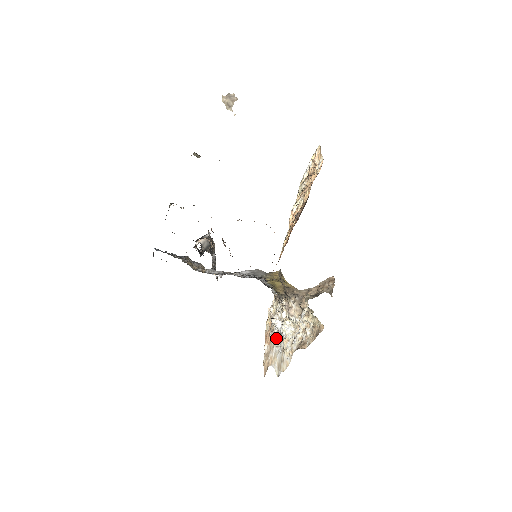
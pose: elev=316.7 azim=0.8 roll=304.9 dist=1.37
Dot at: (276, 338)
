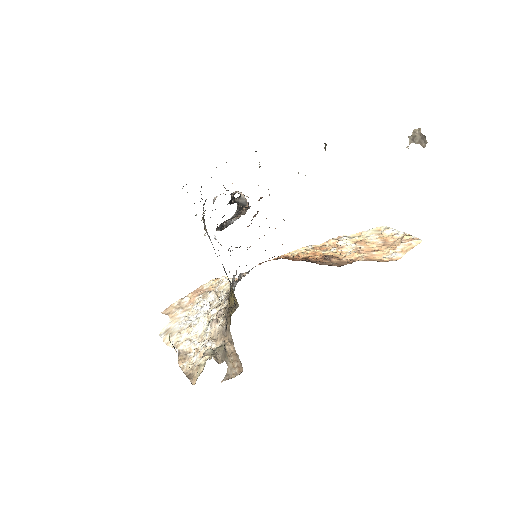
Dot at: (194, 310)
